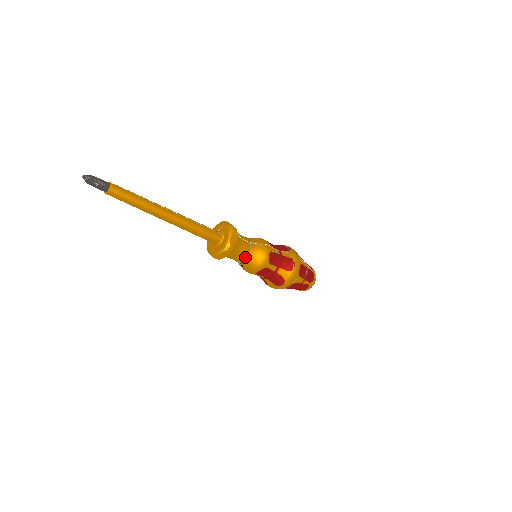
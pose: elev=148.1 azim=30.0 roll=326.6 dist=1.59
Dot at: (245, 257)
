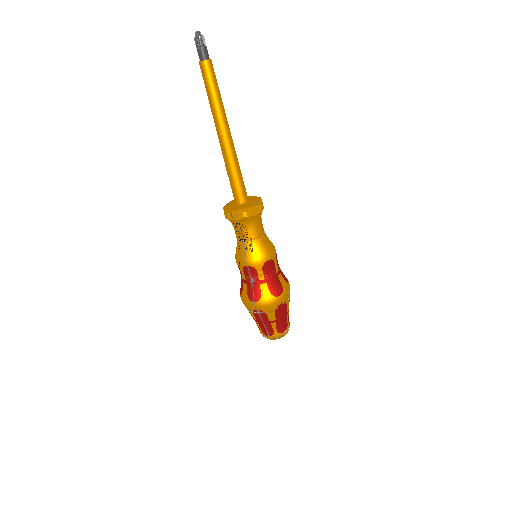
Dot at: (261, 235)
